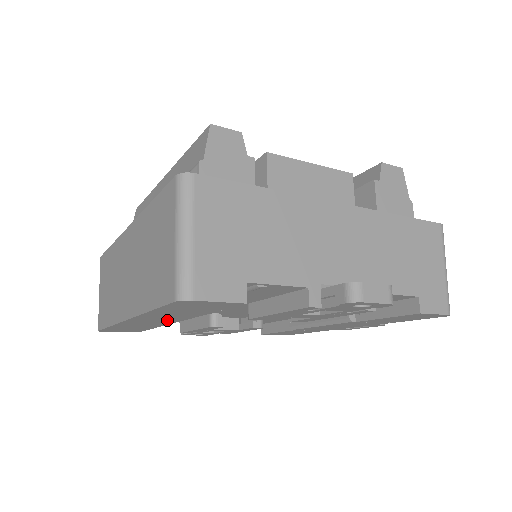
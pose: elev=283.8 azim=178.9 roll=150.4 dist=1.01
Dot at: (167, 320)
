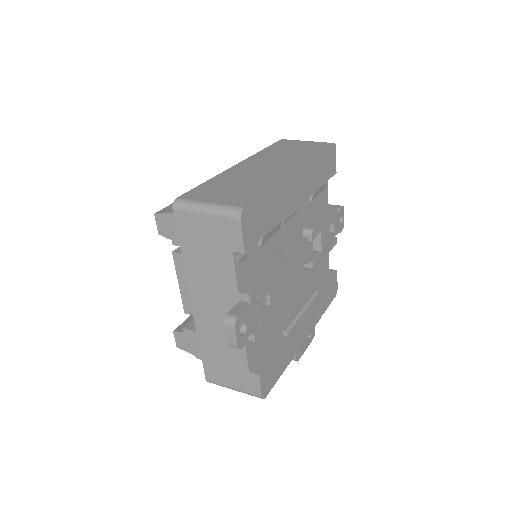
Dot at: (302, 193)
